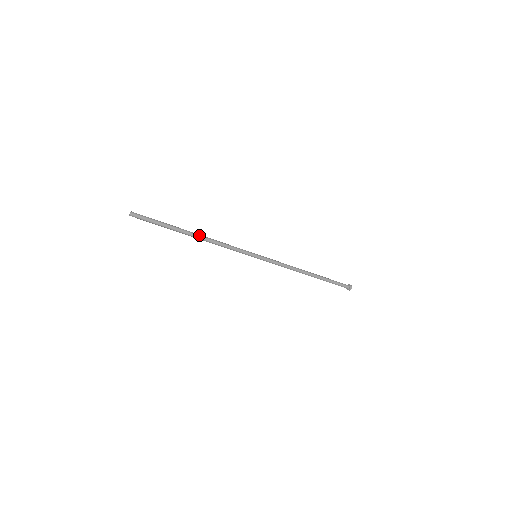
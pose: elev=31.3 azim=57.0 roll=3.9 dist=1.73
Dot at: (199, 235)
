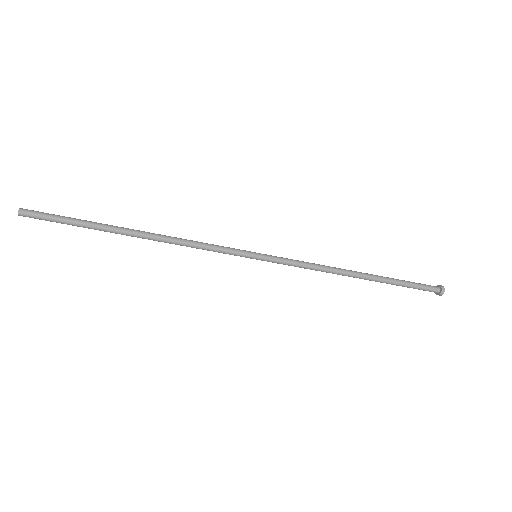
Dot at: (146, 232)
